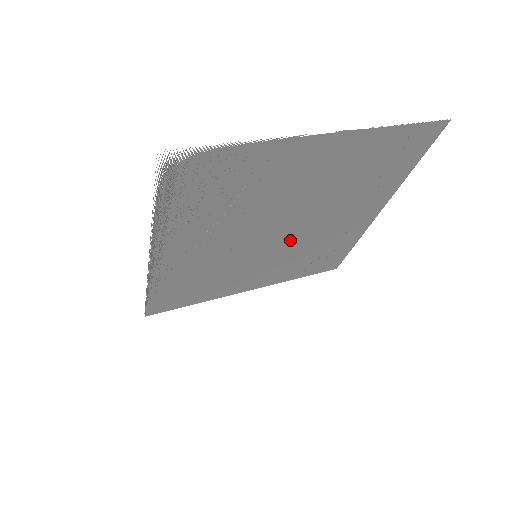
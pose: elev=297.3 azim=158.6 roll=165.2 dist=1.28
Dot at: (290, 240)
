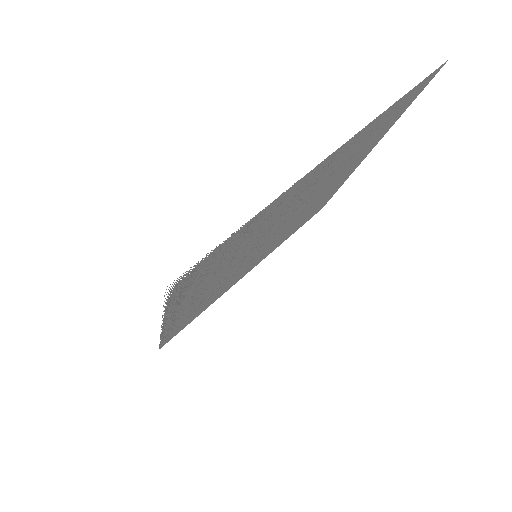
Dot at: (286, 227)
